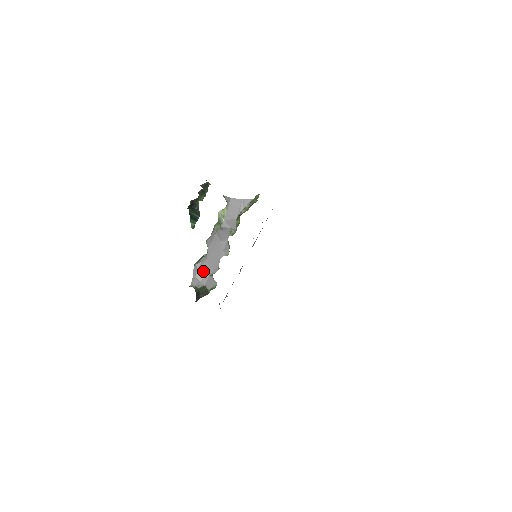
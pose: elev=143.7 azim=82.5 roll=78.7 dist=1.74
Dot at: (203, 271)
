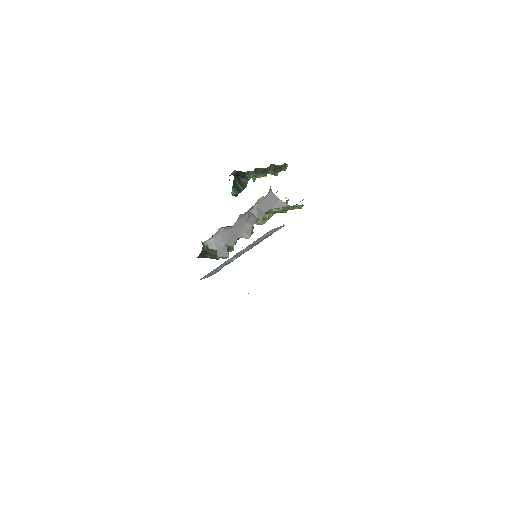
Dot at: (222, 237)
